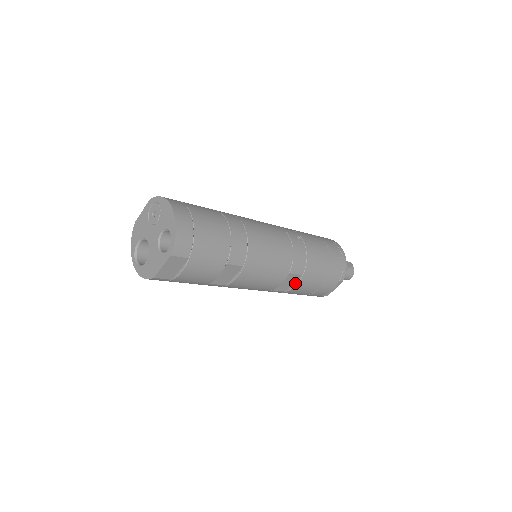
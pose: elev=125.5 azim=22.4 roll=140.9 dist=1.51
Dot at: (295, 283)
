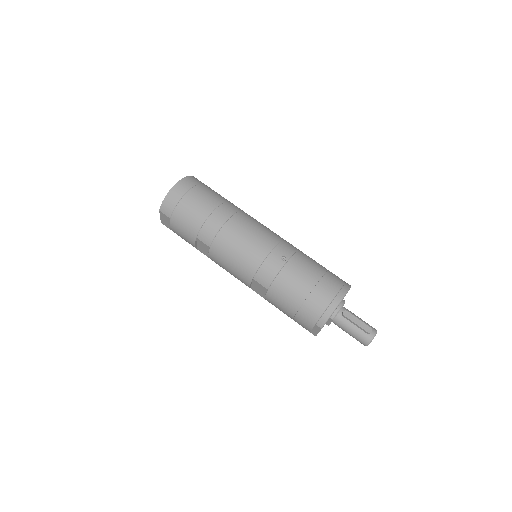
Dot at: (266, 294)
